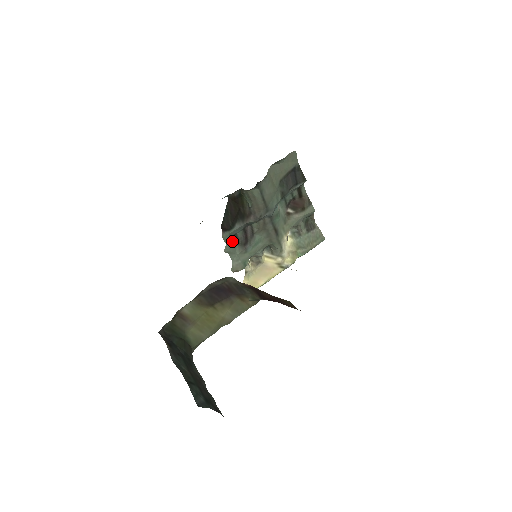
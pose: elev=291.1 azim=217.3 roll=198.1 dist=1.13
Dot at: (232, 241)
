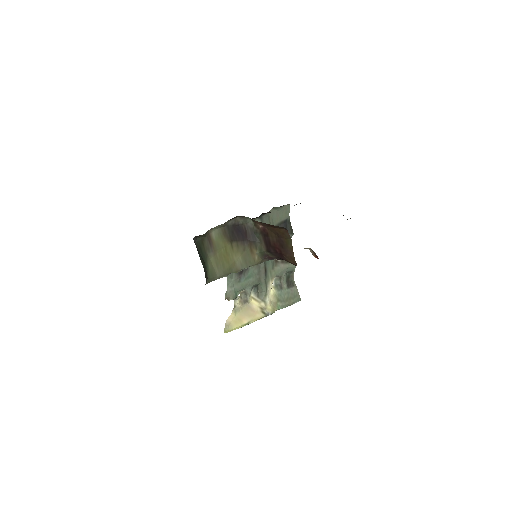
Dot at: occluded
